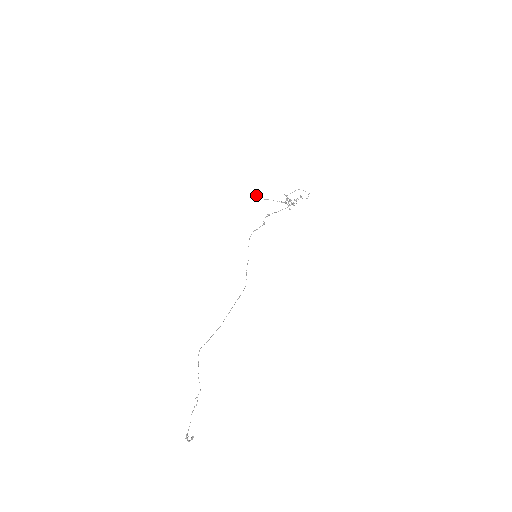
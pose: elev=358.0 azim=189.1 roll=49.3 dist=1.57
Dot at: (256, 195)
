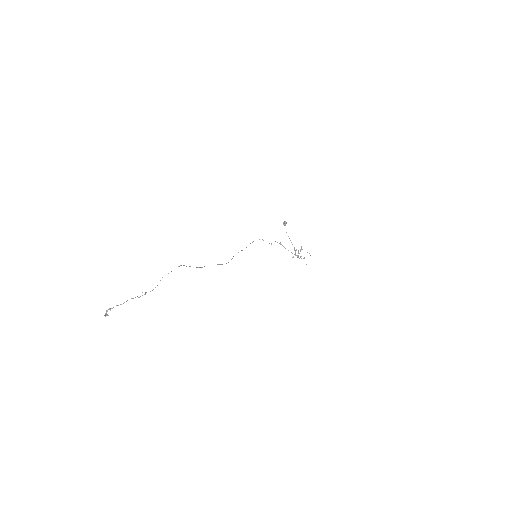
Dot at: occluded
